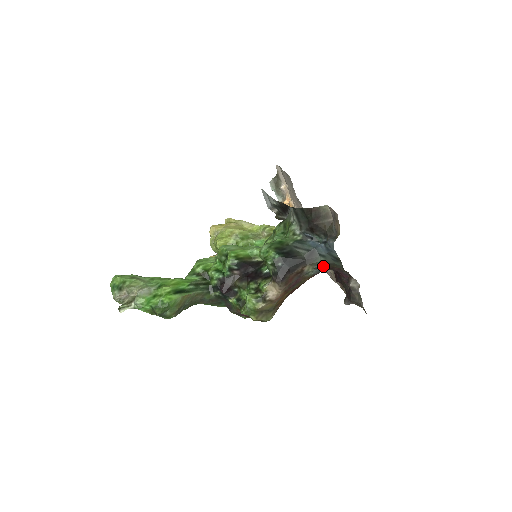
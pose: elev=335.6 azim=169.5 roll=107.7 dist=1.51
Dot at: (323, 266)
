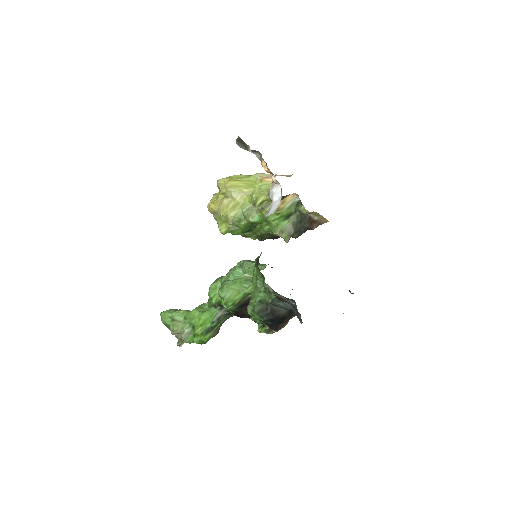
Dot at: occluded
